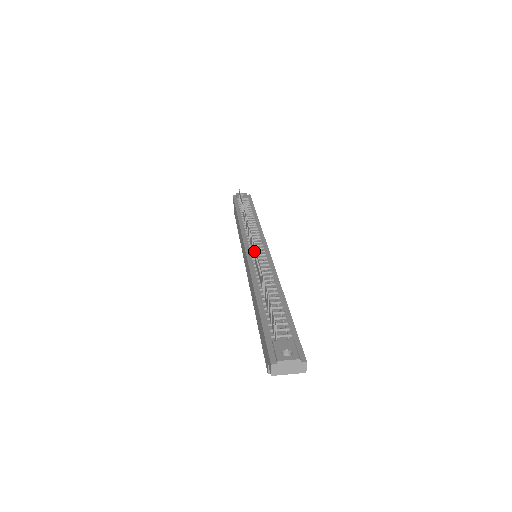
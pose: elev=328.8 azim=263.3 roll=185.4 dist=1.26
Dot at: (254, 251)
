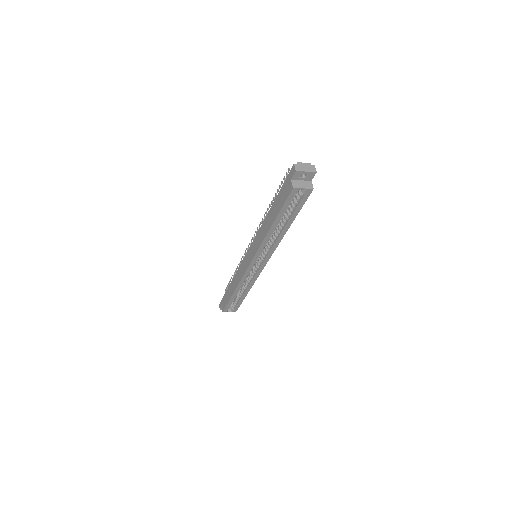
Dot at: occluded
